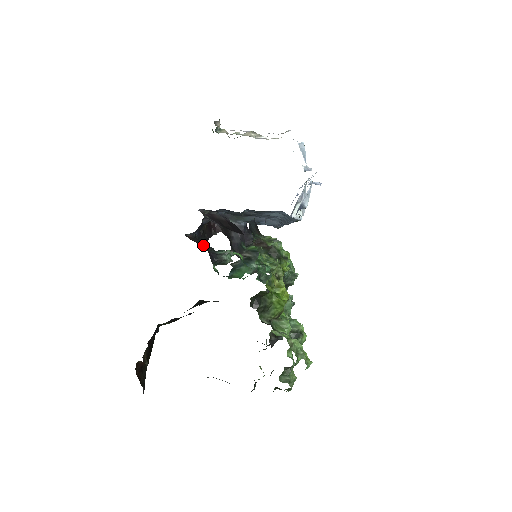
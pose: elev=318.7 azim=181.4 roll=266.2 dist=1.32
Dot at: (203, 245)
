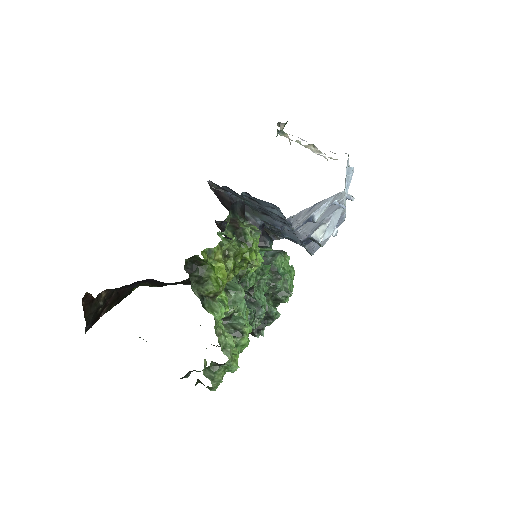
Dot at: (228, 238)
